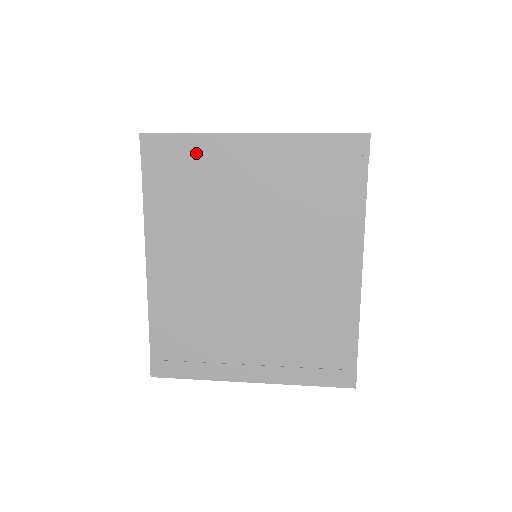
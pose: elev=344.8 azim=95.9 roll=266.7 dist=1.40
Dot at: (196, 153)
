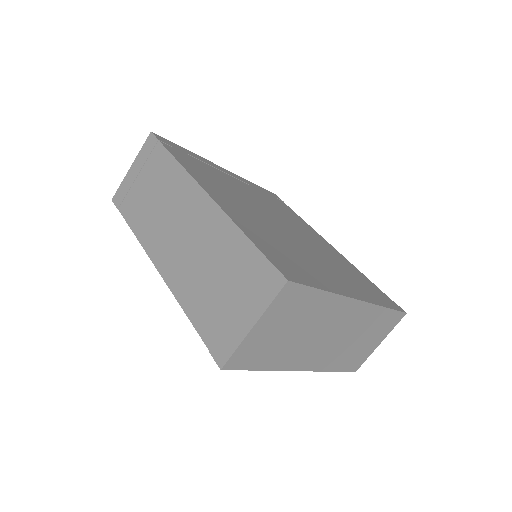
Dot at: (197, 158)
